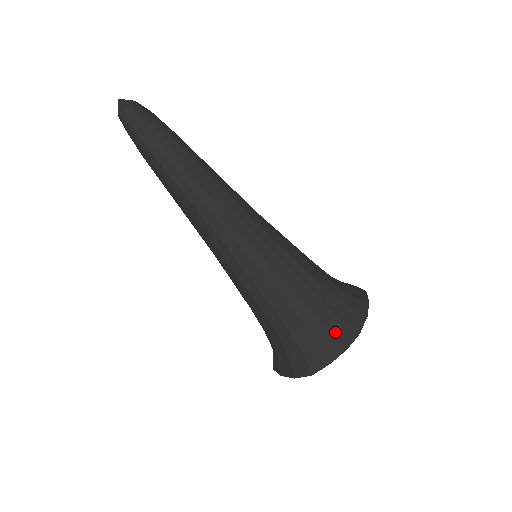
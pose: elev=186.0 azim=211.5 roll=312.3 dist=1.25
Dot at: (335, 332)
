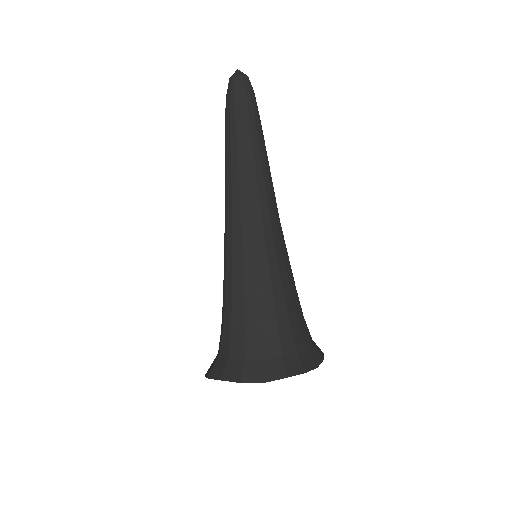
Dot at: (300, 353)
